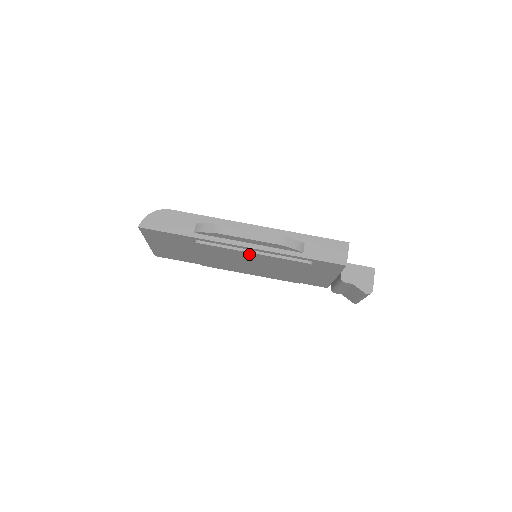
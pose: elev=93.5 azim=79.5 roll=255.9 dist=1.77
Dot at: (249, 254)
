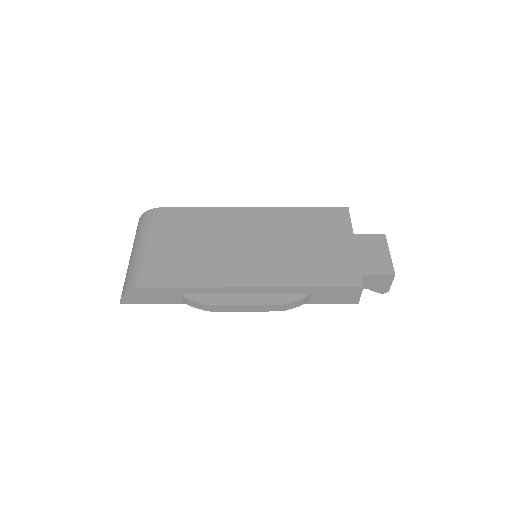
Dot at: occluded
